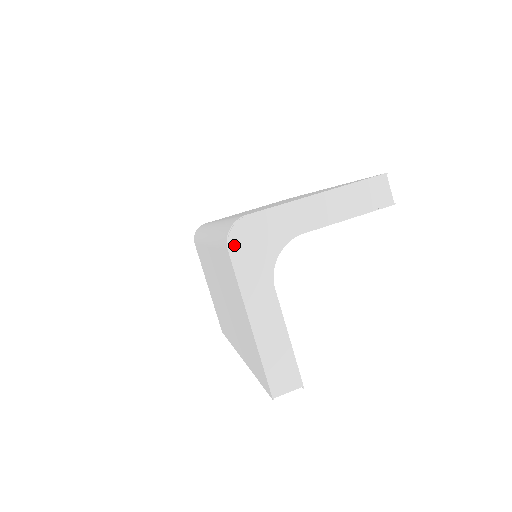
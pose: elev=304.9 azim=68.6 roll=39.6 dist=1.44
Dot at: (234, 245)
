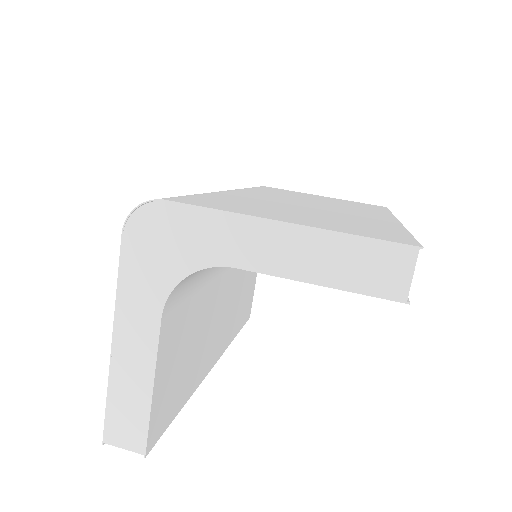
Dot at: (132, 232)
